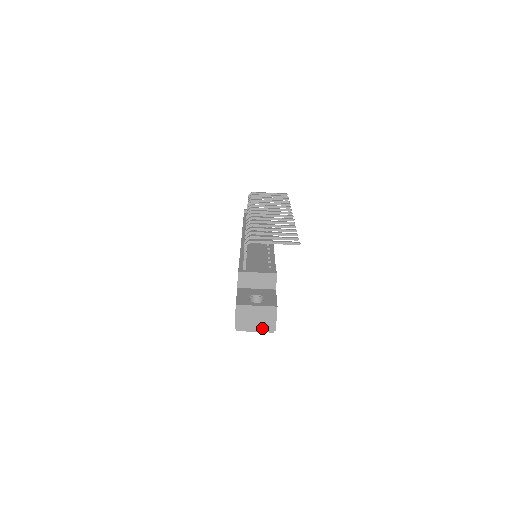
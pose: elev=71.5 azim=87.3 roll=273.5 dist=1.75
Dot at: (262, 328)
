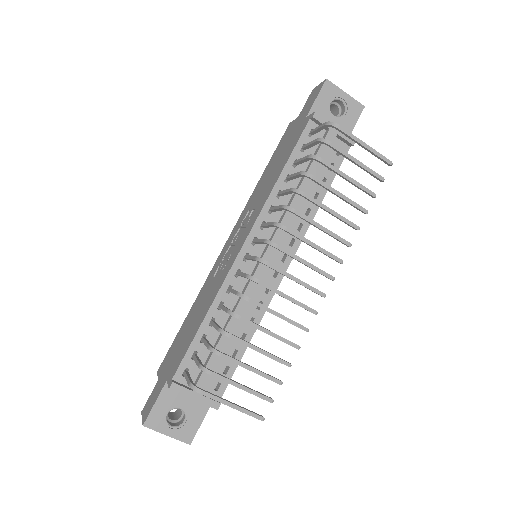
Dot at: occluded
